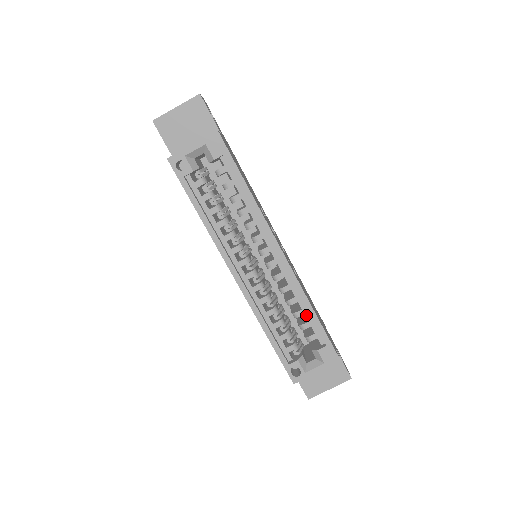
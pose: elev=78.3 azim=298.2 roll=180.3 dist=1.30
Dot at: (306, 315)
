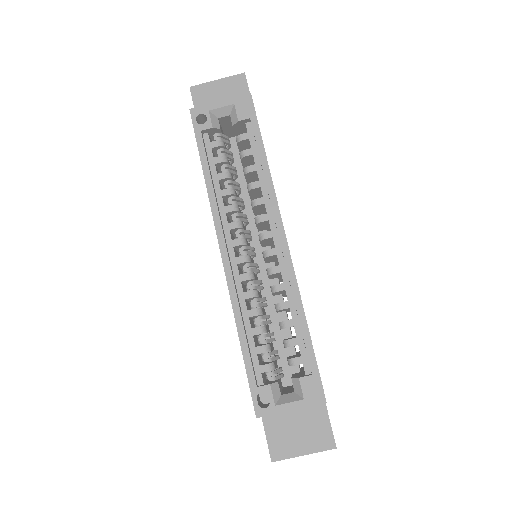
Dot at: (296, 328)
